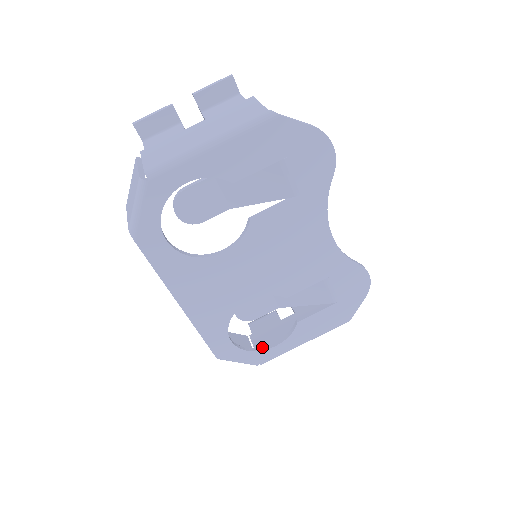
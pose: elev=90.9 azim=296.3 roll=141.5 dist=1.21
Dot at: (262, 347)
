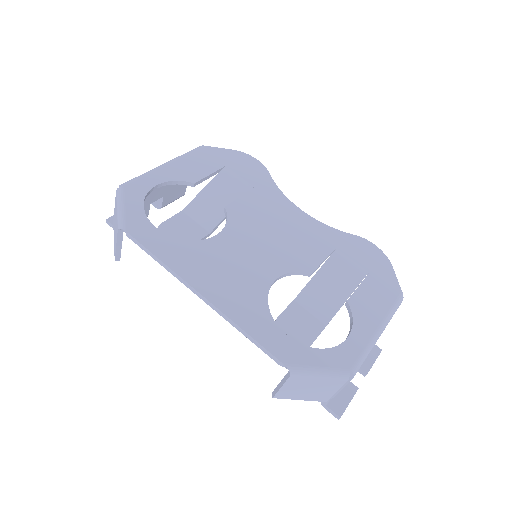
Dot at: (335, 348)
